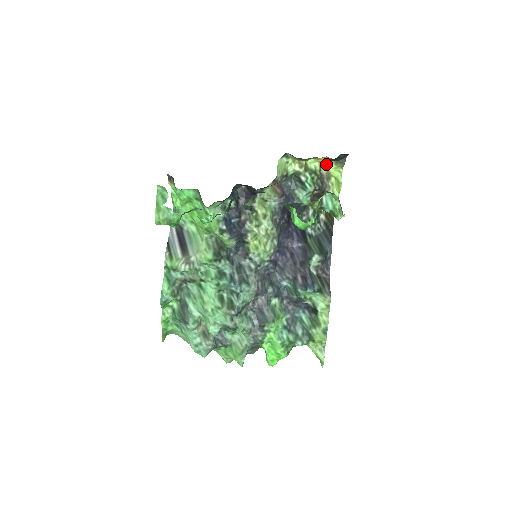
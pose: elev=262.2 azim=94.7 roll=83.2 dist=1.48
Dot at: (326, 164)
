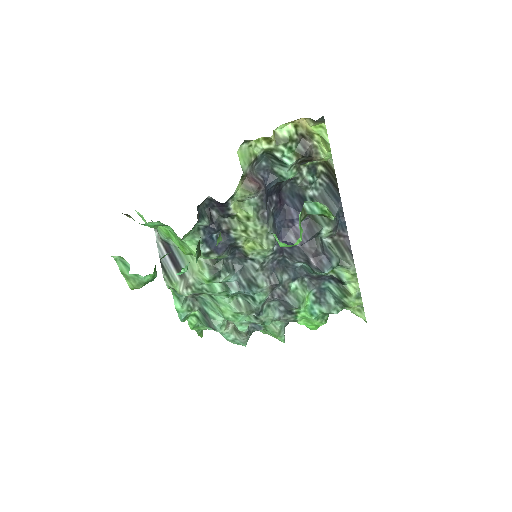
Dot at: (302, 121)
